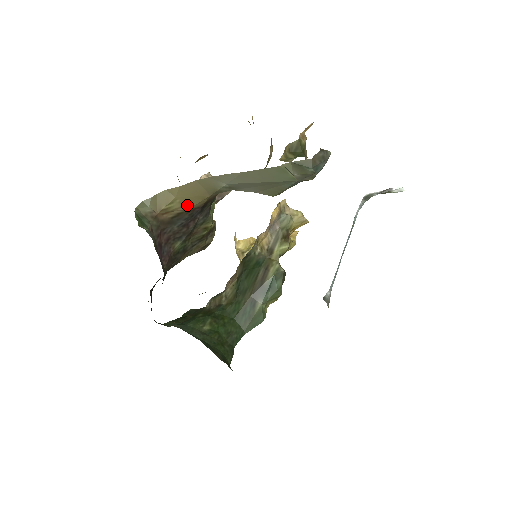
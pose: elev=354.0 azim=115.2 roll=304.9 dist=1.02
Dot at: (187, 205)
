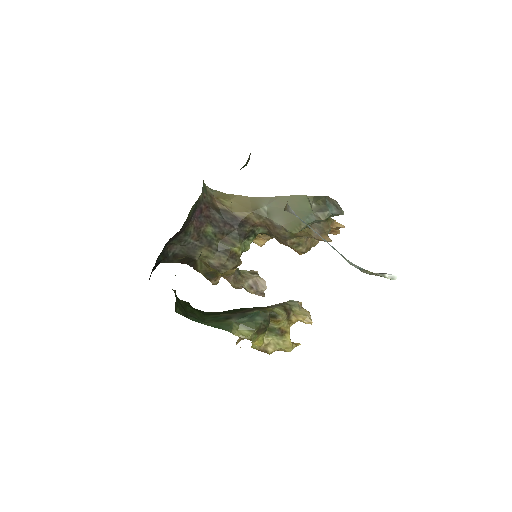
Dot at: (234, 209)
